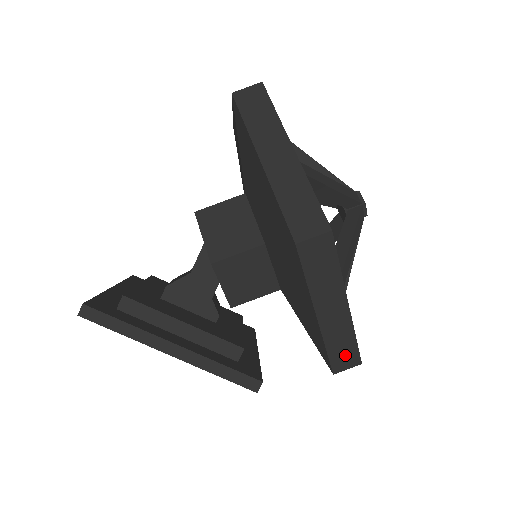
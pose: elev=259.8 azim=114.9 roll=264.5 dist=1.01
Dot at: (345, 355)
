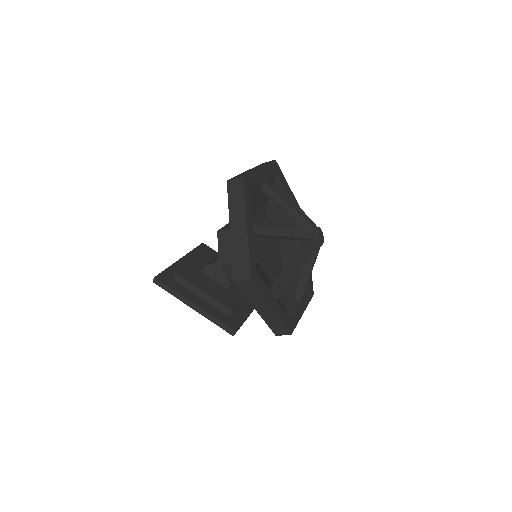
Dot at: (279, 329)
